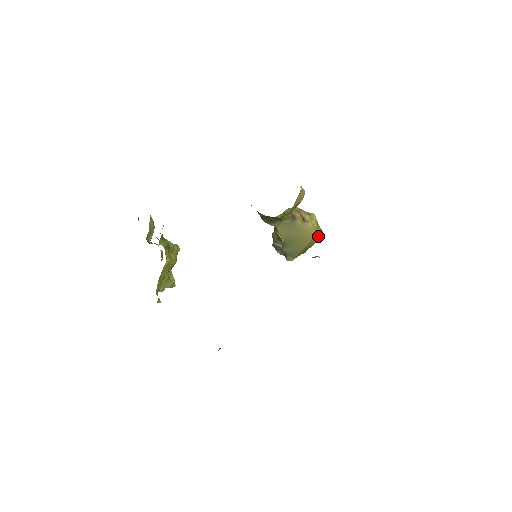
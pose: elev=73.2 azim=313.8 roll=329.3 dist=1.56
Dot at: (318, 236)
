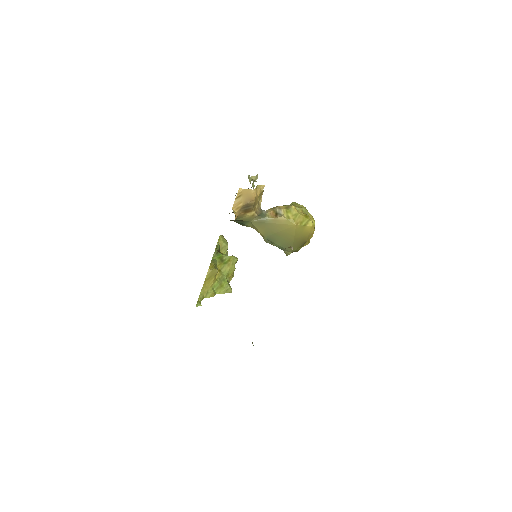
Dot at: (304, 226)
